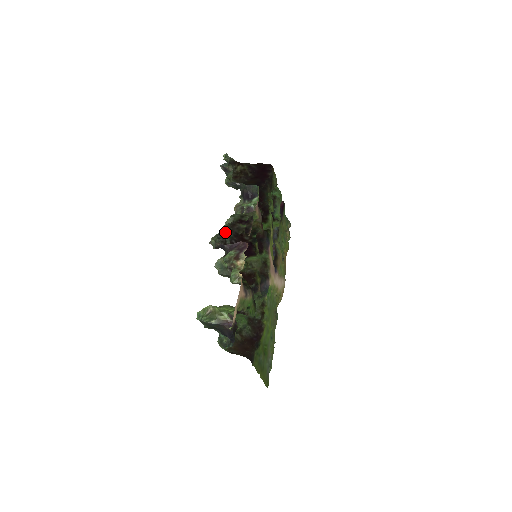
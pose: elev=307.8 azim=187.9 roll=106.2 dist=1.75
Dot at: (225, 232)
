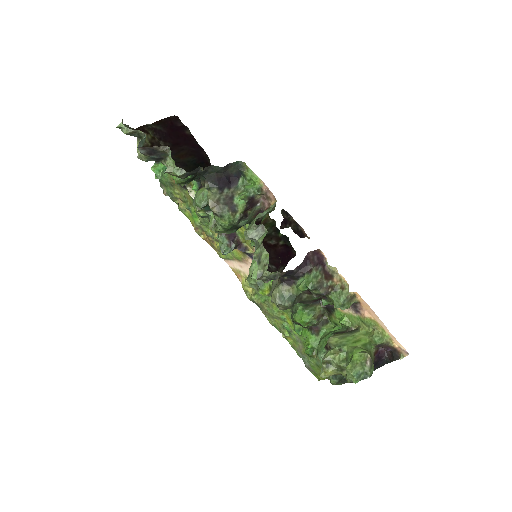
Dot at: (255, 251)
